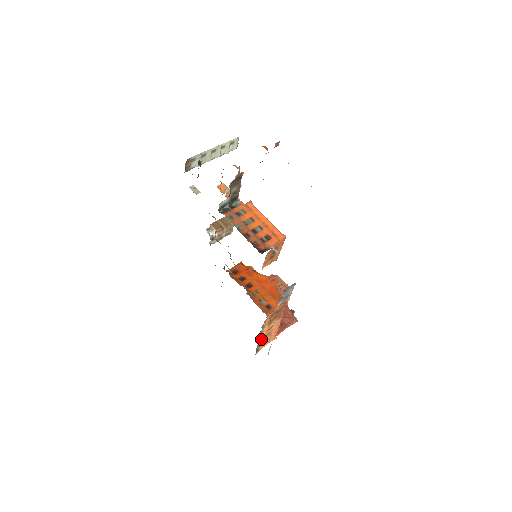
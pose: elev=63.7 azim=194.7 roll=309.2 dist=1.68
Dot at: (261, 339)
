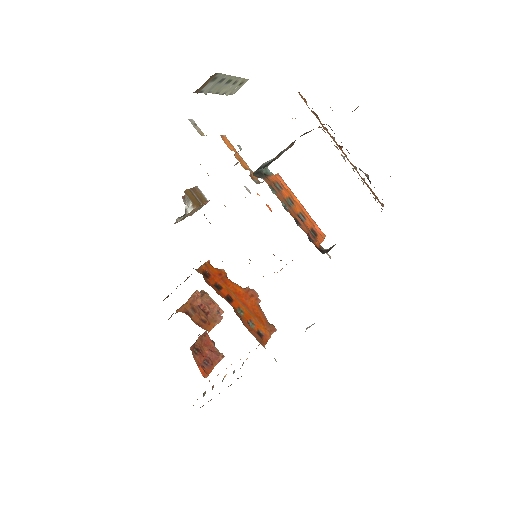
Dot at: occluded
